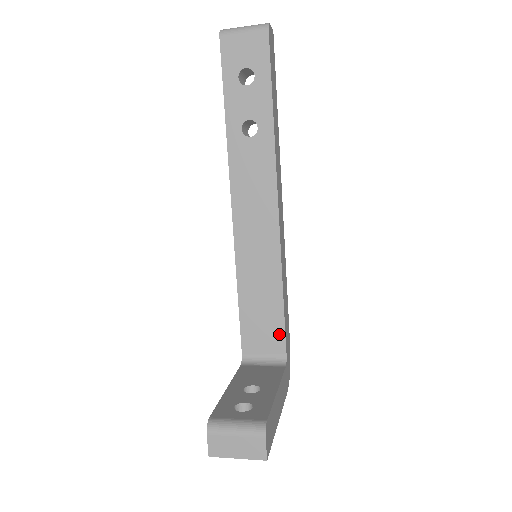
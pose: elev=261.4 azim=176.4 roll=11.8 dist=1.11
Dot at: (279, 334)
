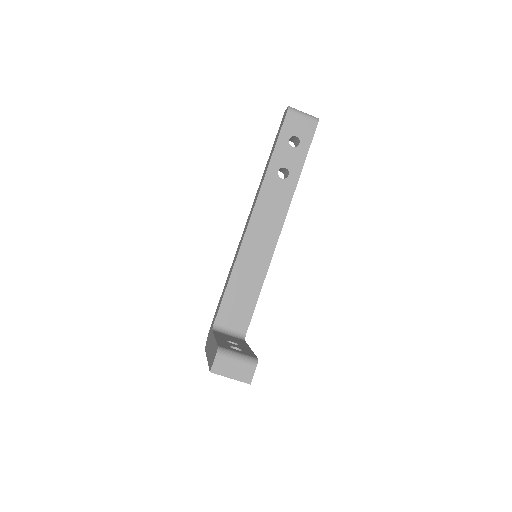
Dot at: (247, 317)
